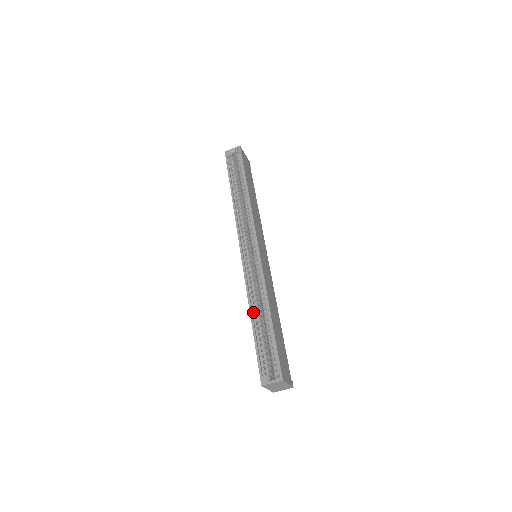
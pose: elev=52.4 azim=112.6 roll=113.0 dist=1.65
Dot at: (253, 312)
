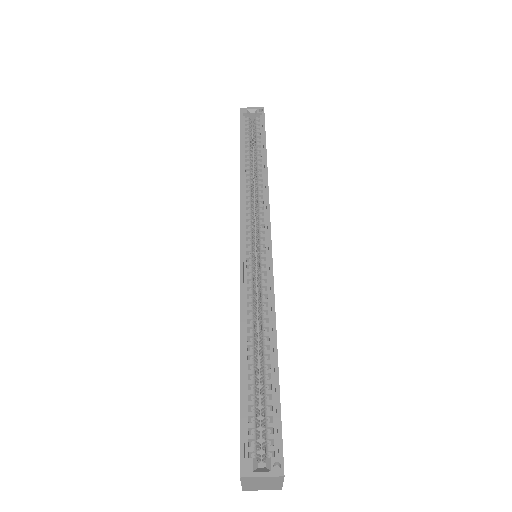
Dot at: (245, 337)
